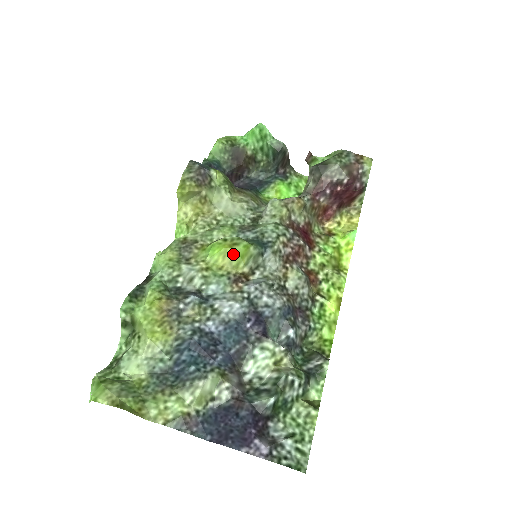
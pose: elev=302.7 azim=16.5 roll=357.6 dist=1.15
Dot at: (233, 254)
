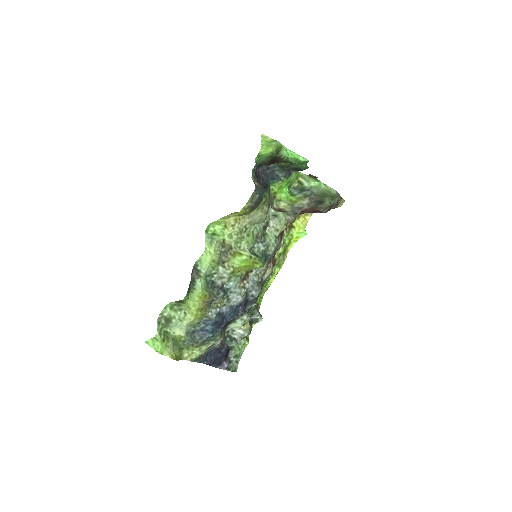
Dot at: (251, 267)
